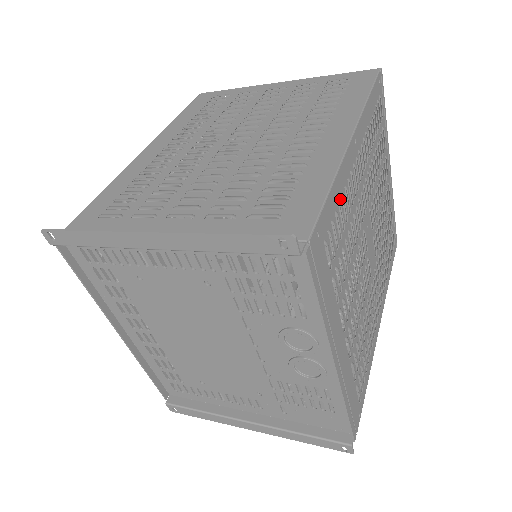
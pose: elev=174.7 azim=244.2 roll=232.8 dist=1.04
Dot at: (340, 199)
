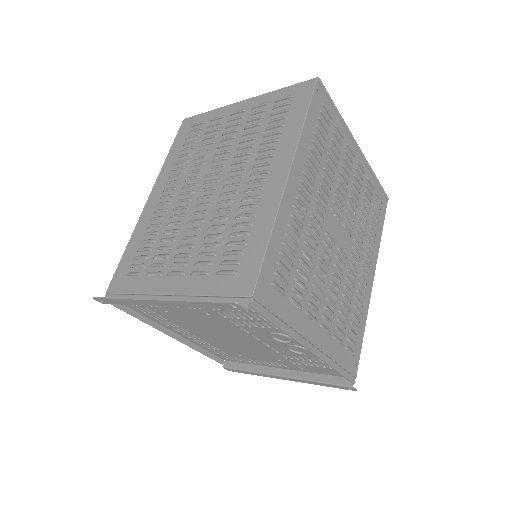
Dot at: (284, 238)
